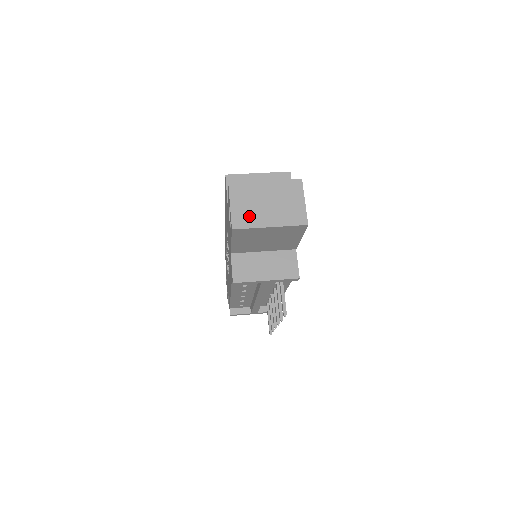
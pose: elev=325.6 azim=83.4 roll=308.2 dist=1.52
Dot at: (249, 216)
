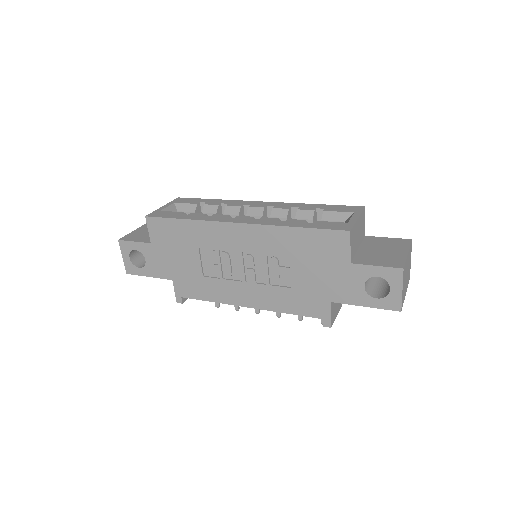
Dot at: (404, 293)
